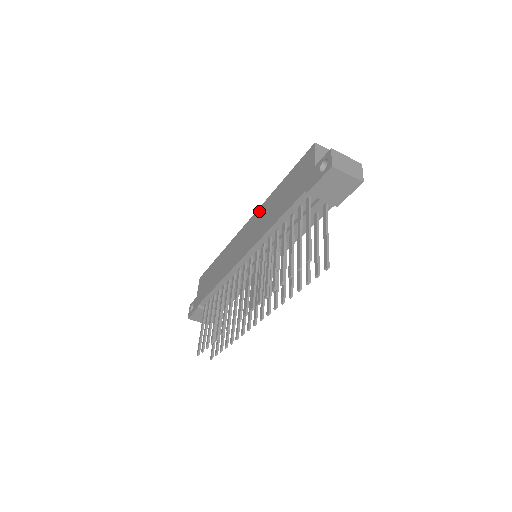
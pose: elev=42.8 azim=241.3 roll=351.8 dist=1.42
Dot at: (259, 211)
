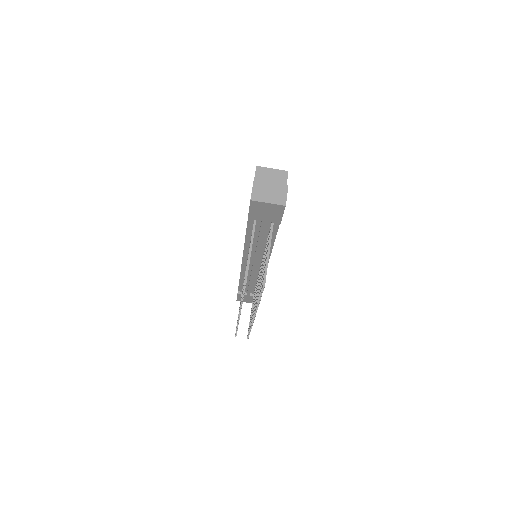
Dot at: occluded
